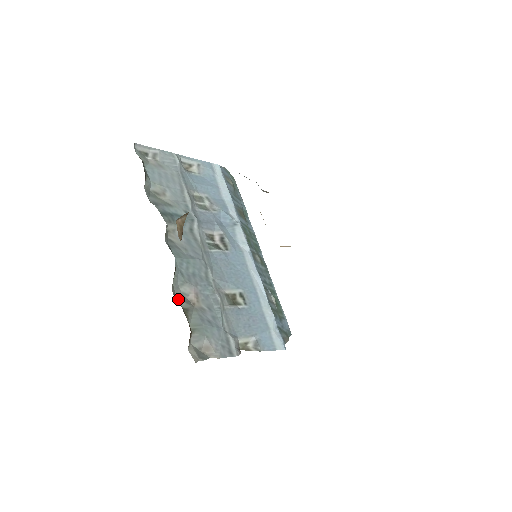
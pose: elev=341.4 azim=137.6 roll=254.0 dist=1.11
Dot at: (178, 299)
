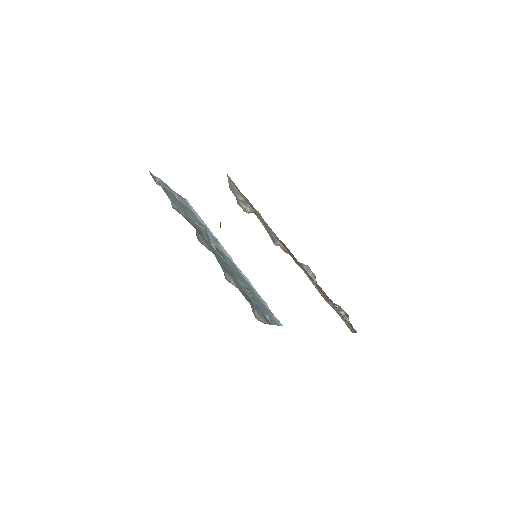
Dot at: occluded
